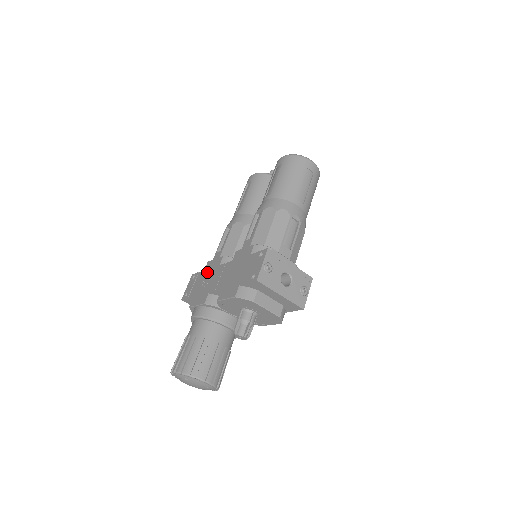
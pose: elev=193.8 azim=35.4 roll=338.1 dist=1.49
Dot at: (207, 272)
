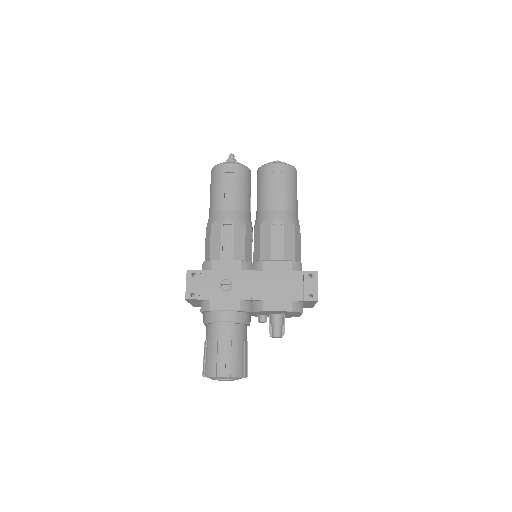
Dot at: (221, 274)
